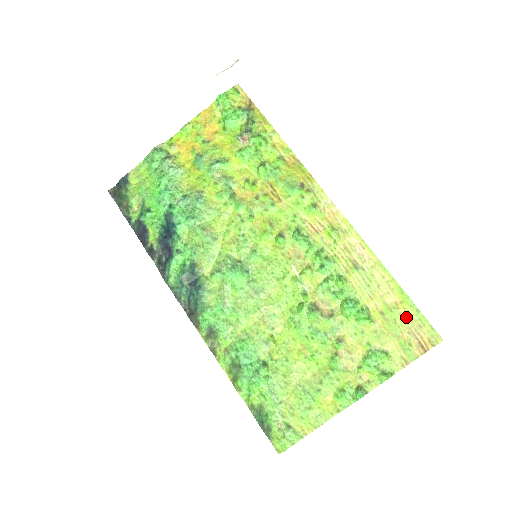
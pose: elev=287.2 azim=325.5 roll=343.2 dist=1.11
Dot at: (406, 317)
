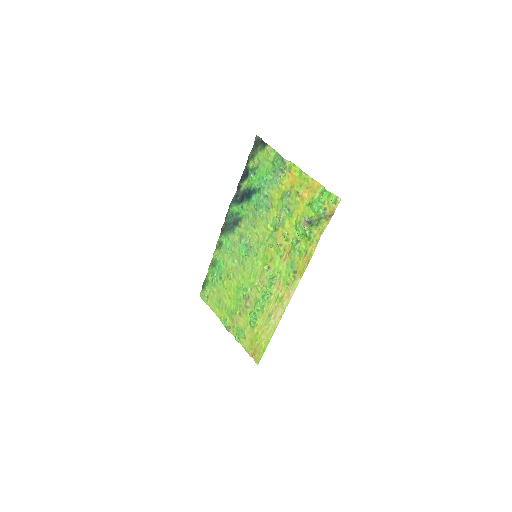
Dot at: (260, 346)
